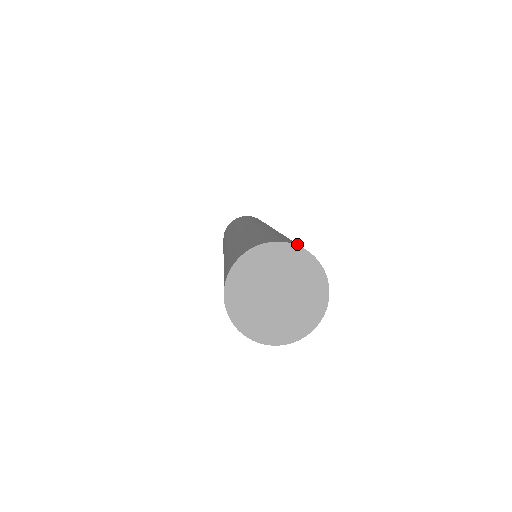
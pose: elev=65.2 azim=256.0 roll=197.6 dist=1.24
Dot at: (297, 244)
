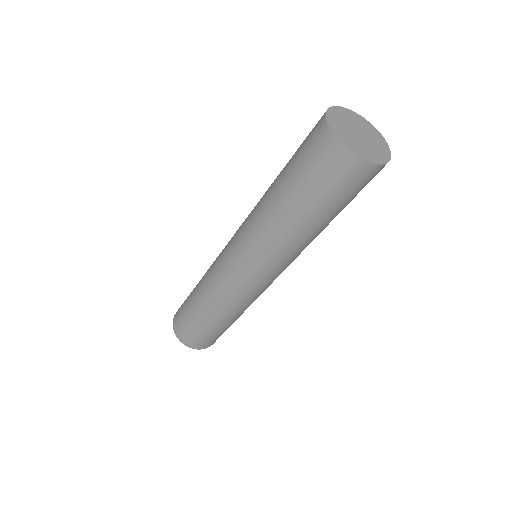
Dot at: occluded
